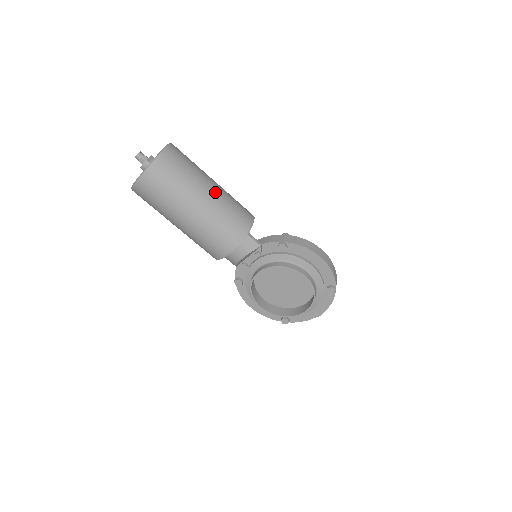
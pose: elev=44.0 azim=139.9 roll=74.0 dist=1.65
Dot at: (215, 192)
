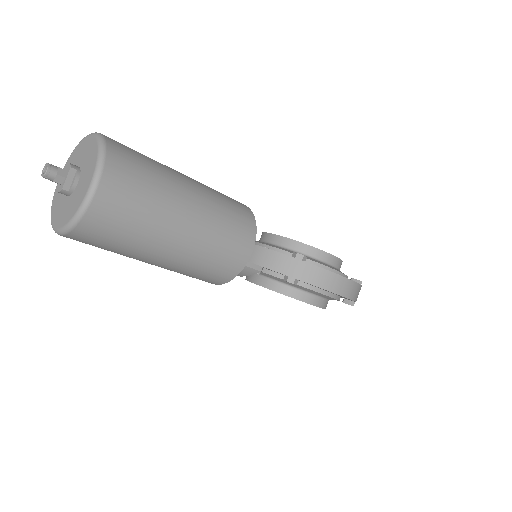
Dot at: (189, 236)
